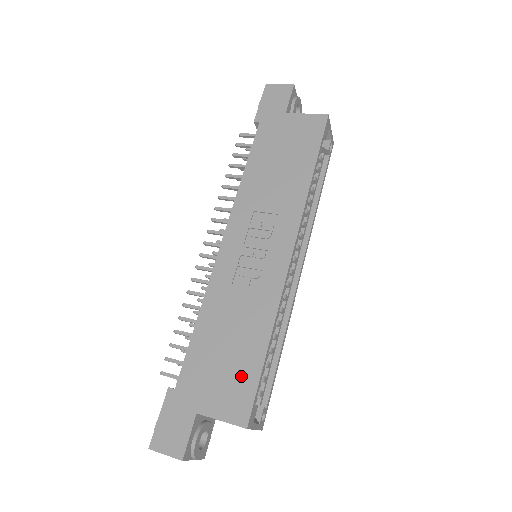
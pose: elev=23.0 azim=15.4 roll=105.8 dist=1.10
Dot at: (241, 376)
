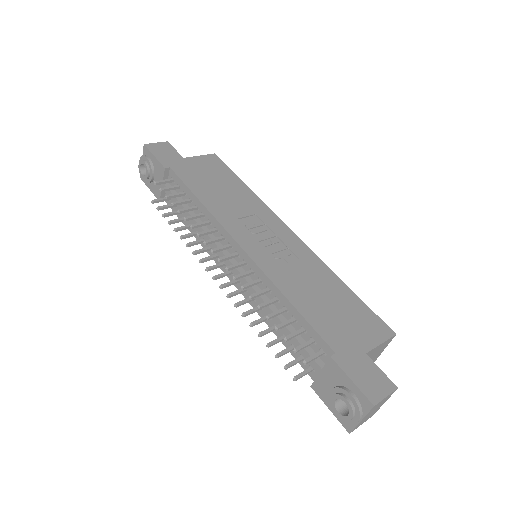
Dot at: (356, 311)
